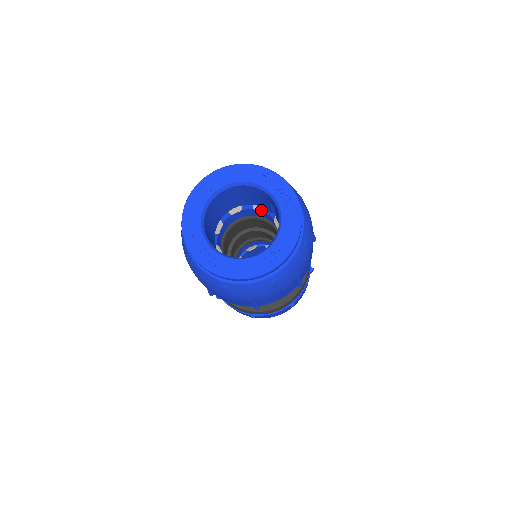
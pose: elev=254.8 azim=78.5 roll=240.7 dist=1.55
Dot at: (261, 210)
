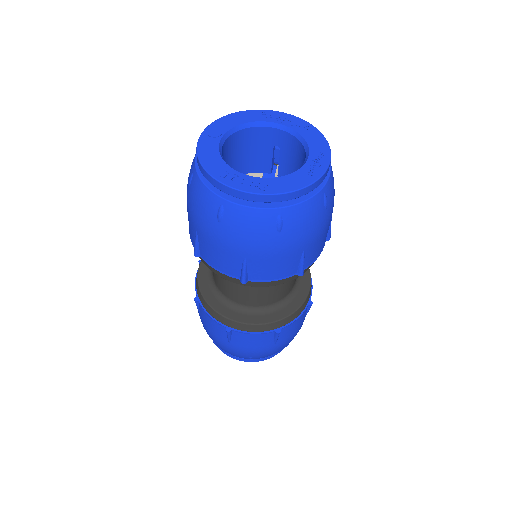
Dot at: occluded
